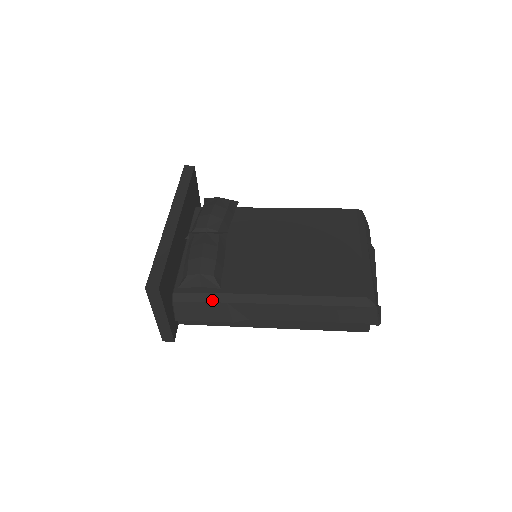
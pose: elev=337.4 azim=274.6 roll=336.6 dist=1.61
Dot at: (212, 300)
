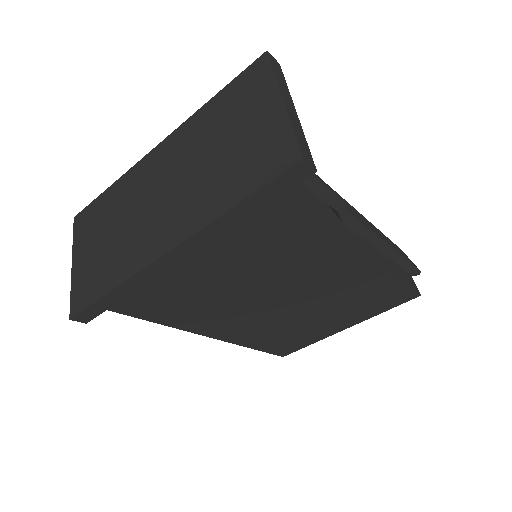
Dot at: occluded
